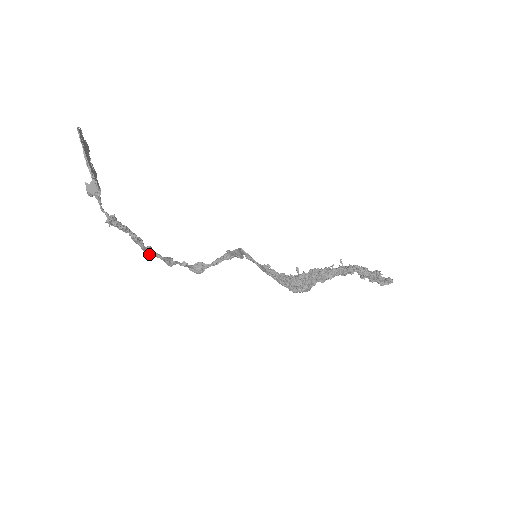
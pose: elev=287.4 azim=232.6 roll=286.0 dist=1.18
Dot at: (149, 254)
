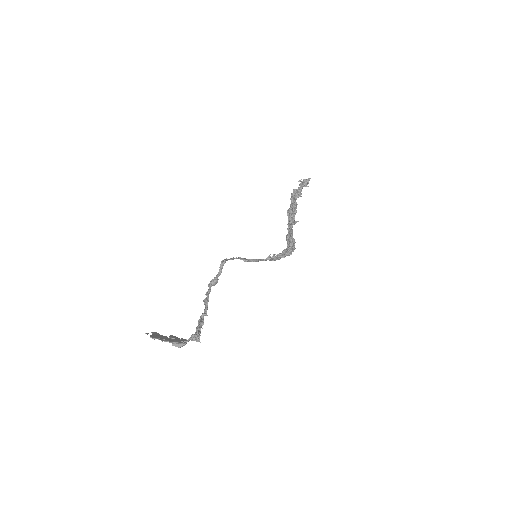
Dot at: occluded
